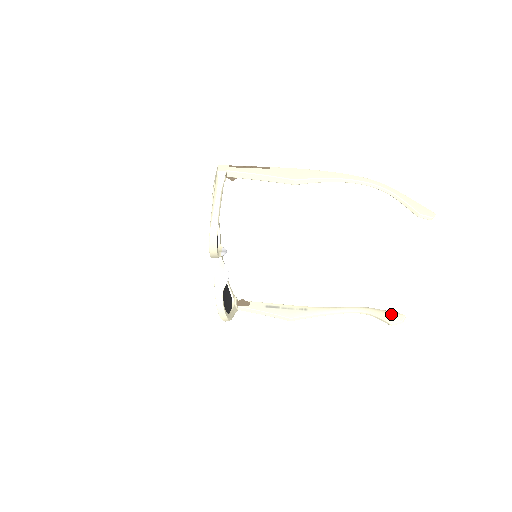
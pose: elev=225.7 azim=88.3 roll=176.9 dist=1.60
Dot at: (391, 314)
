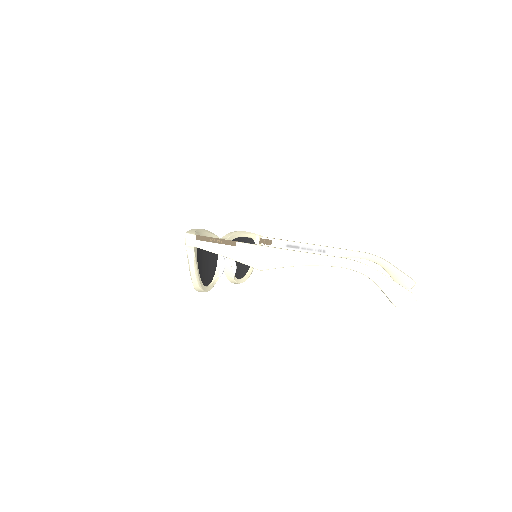
Dot at: (402, 278)
